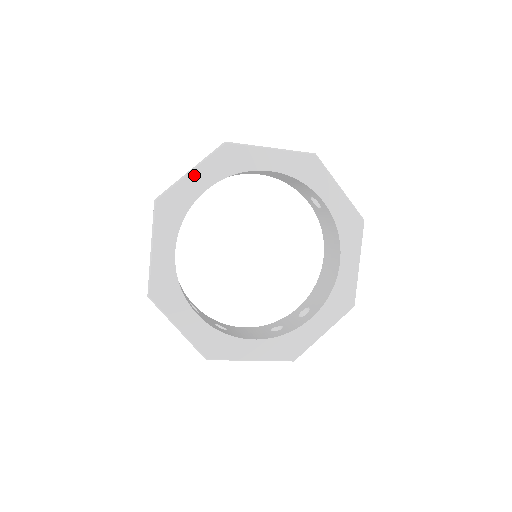
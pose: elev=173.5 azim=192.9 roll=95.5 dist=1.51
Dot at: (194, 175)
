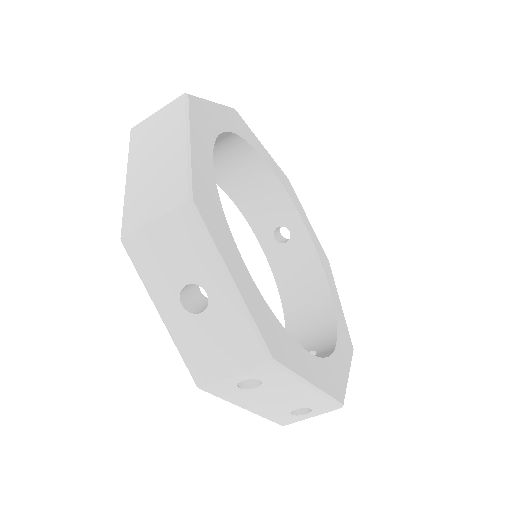
Dot at: (217, 108)
